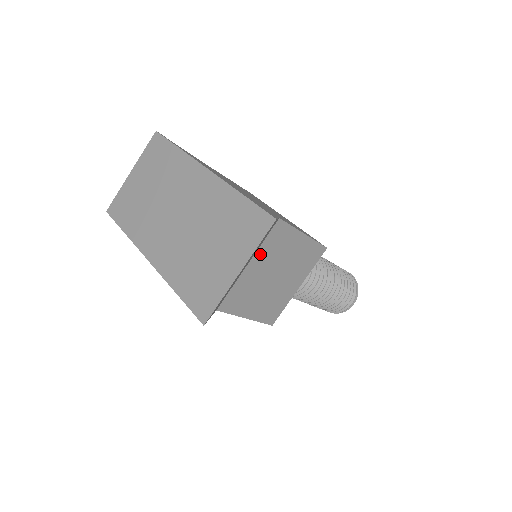
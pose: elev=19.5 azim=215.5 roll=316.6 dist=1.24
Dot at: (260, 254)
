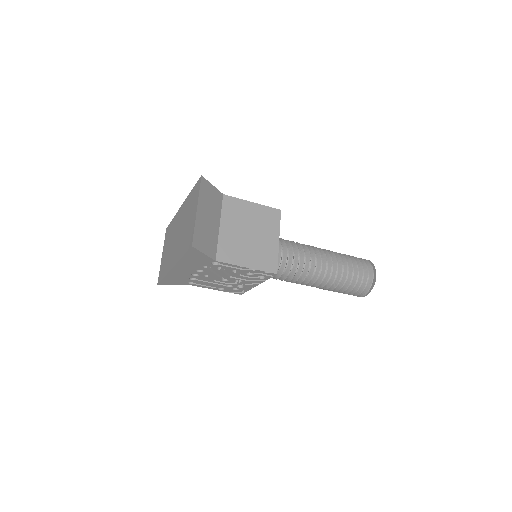
Dot at: (225, 219)
